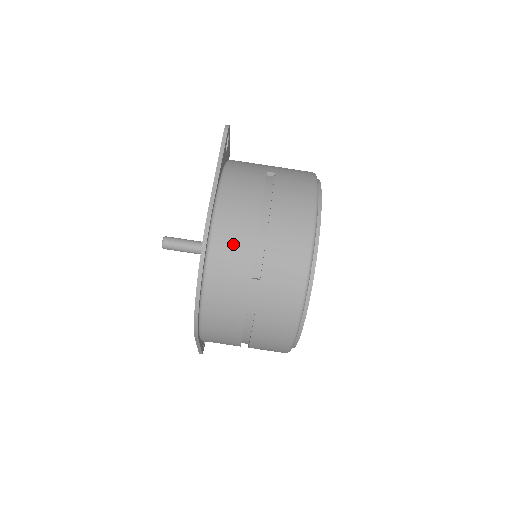
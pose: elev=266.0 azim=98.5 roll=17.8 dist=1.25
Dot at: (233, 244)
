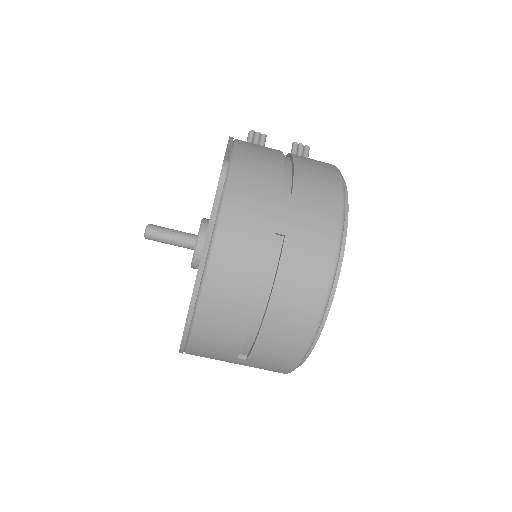
Dot at: (218, 337)
